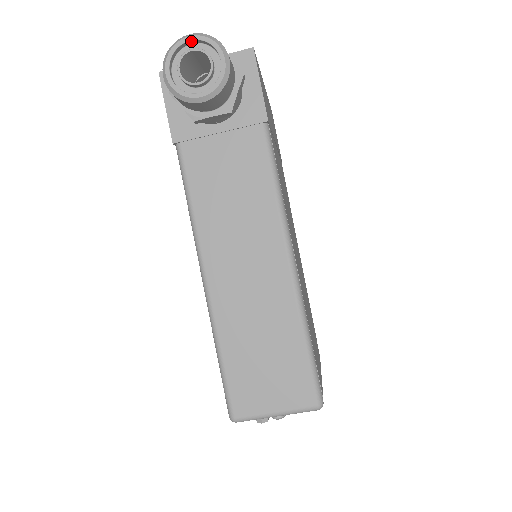
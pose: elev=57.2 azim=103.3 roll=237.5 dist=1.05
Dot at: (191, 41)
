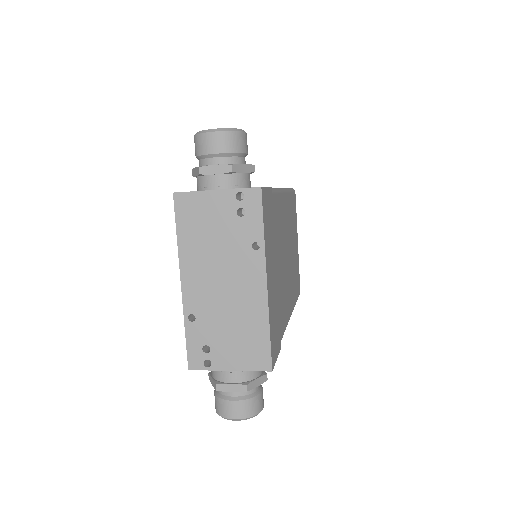
Dot at: (236, 418)
